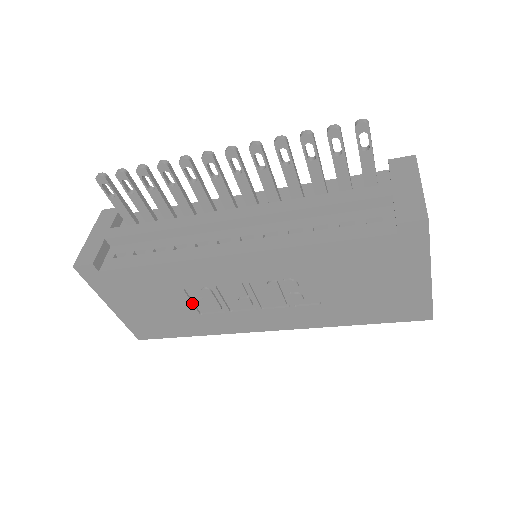
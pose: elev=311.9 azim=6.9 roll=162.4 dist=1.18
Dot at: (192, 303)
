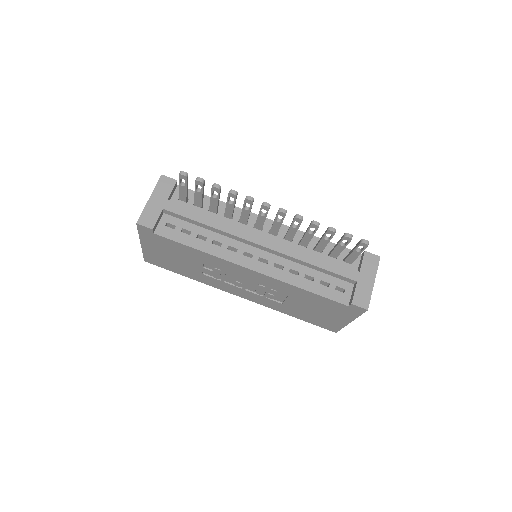
Dot at: (203, 269)
